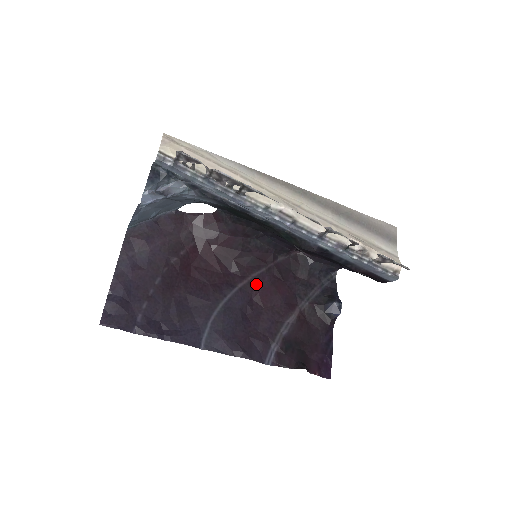
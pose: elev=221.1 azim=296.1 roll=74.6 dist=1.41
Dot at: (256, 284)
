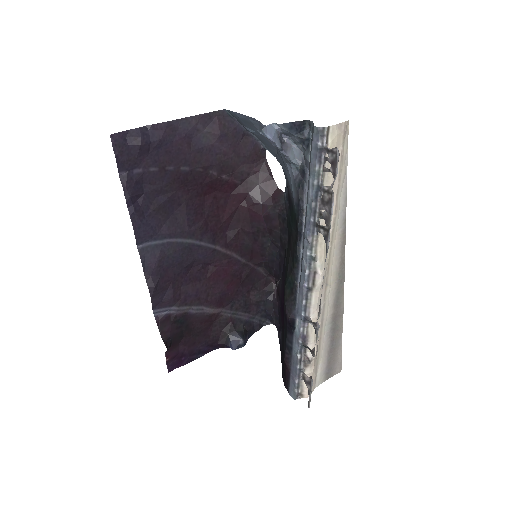
Dot at: (226, 261)
